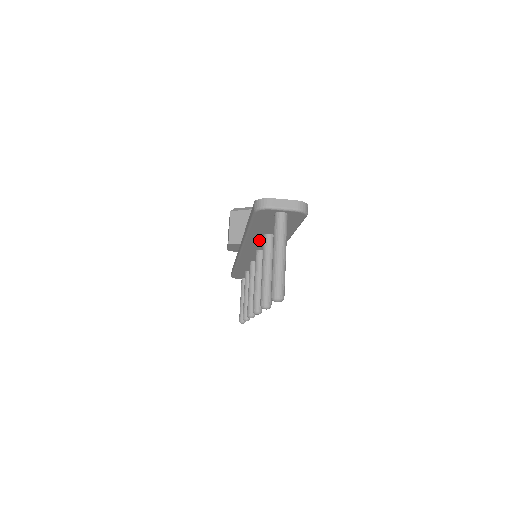
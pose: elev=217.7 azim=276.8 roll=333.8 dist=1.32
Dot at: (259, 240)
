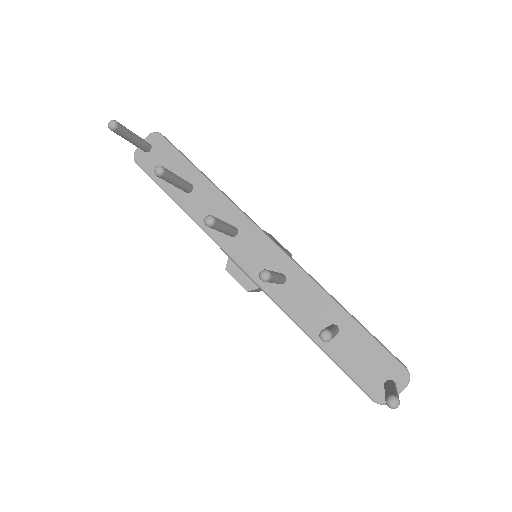
Dot at: (199, 208)
